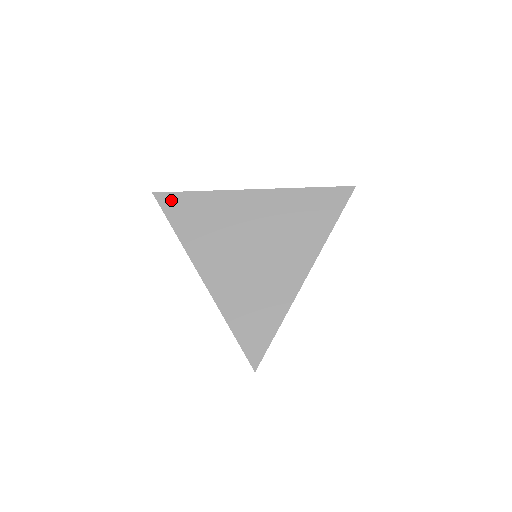
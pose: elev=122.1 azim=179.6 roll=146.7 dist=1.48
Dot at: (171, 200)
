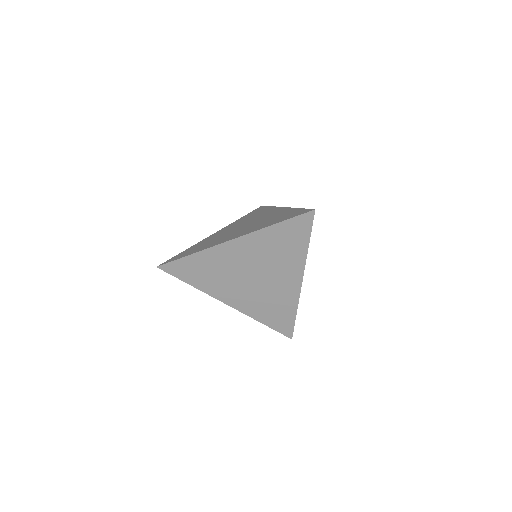
Dot at: (174, 267)
